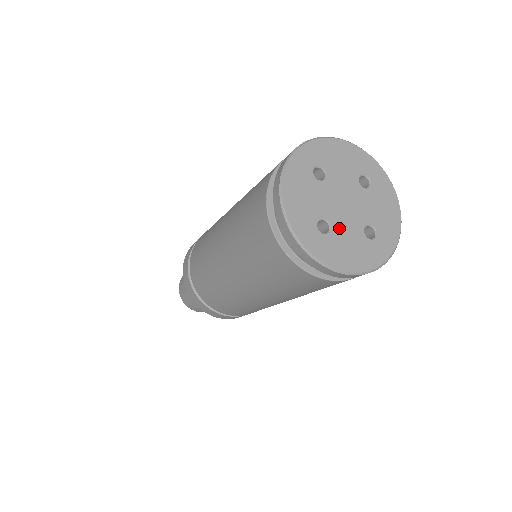
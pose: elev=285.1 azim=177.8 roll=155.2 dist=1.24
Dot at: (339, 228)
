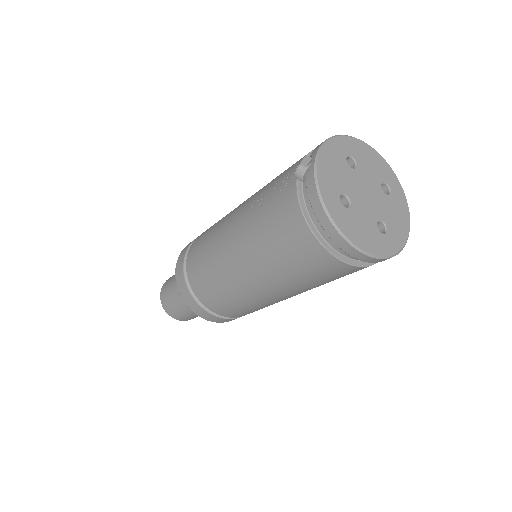
Dot at: (383, 214)
